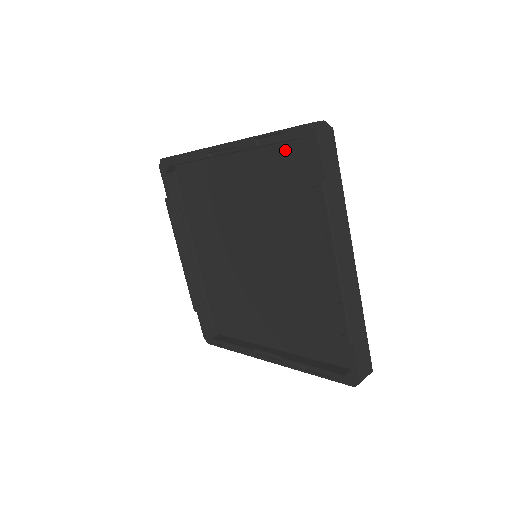
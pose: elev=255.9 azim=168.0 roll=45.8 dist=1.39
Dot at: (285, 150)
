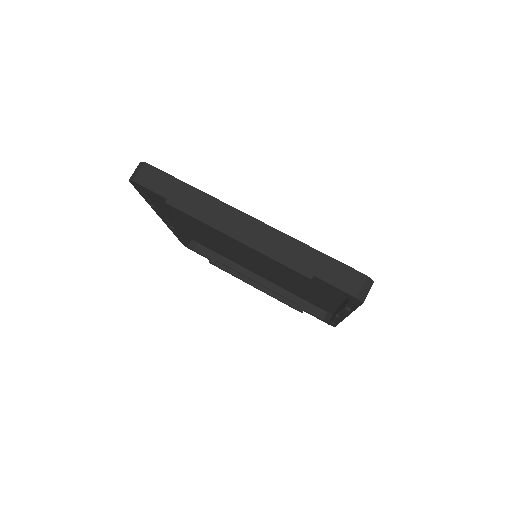
Dot at: occluded
